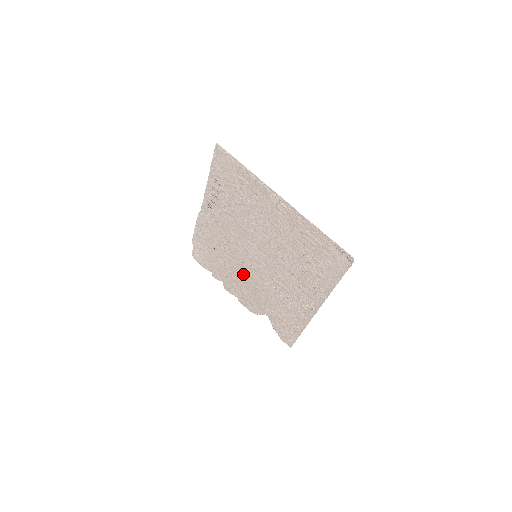
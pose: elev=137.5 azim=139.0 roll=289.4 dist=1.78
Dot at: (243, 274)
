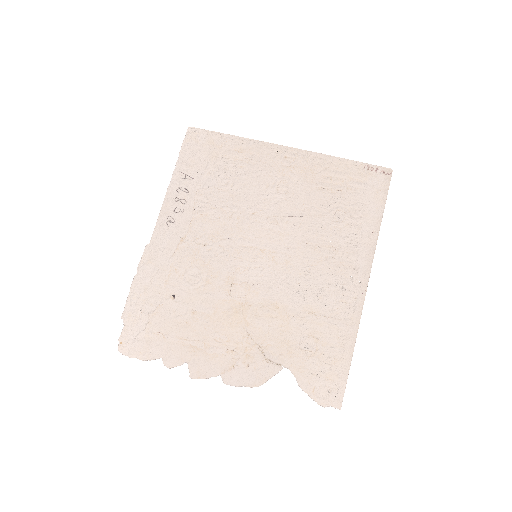
Dot at: (233, 309)
